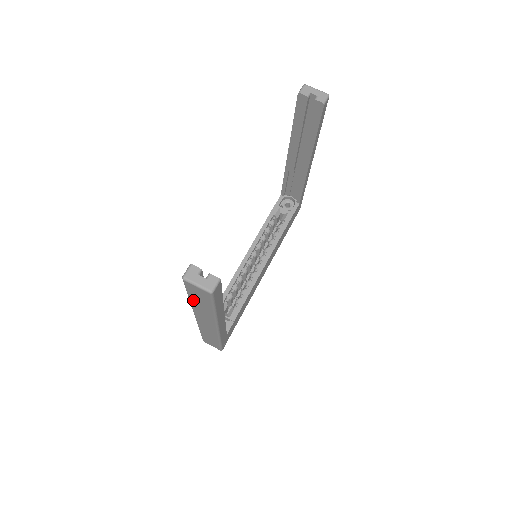
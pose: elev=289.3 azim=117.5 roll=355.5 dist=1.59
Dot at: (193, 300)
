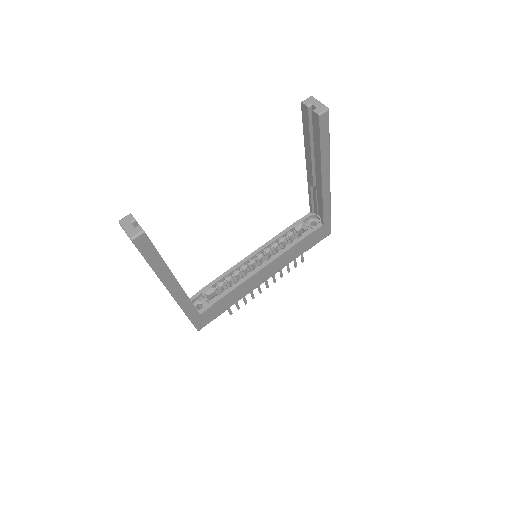
Dot at: occluded
